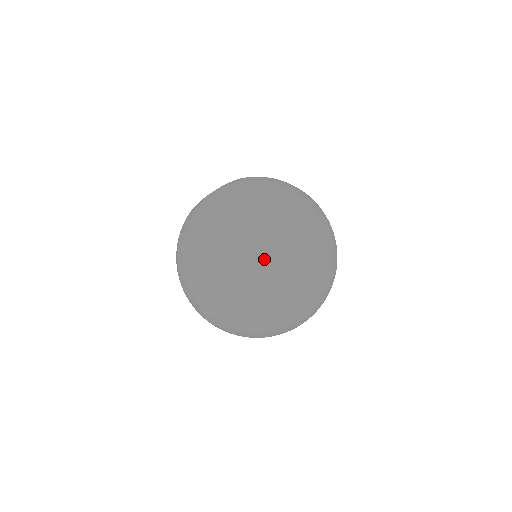
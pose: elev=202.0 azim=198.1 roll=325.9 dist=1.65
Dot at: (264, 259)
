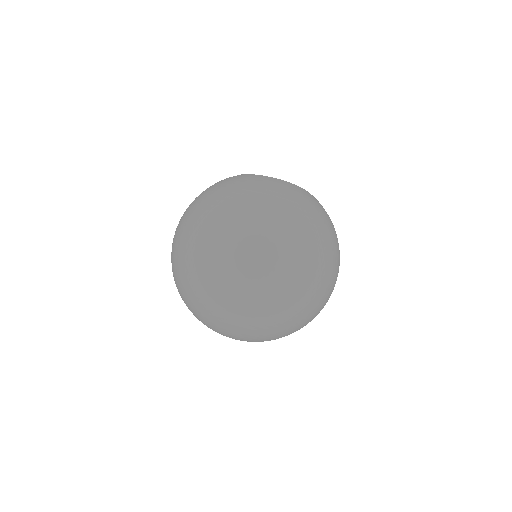
Dot at: (177, 251)
